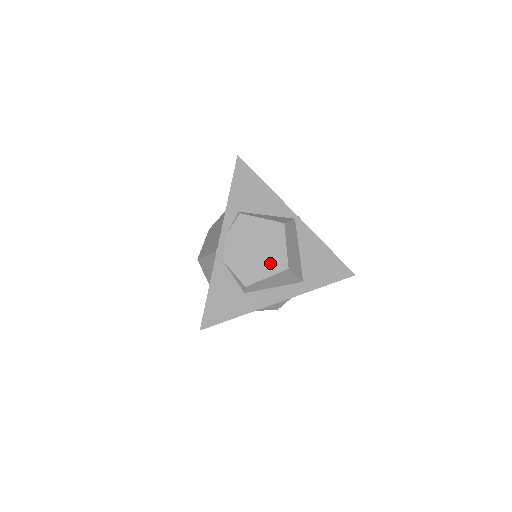
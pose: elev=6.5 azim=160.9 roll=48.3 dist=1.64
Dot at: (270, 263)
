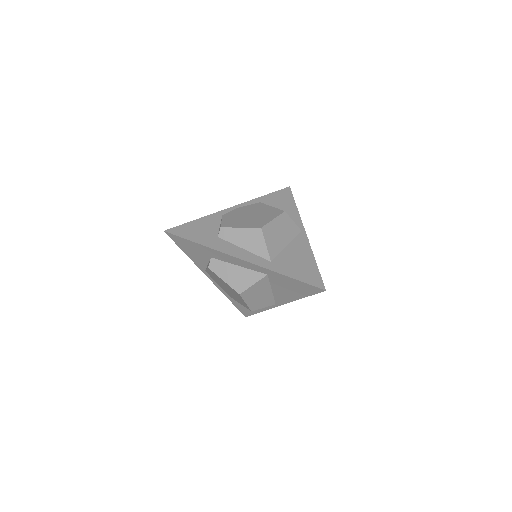
Dot at: (252, 223)
